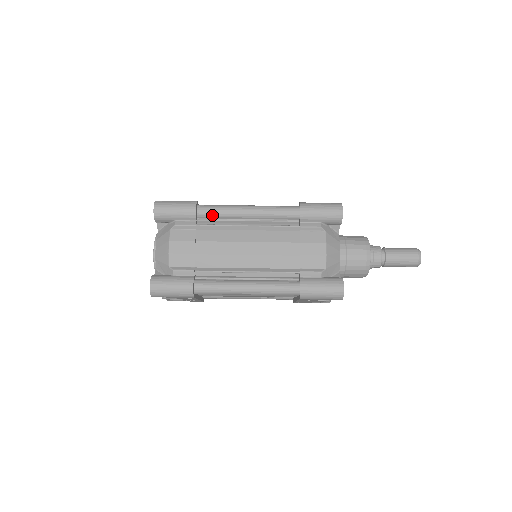
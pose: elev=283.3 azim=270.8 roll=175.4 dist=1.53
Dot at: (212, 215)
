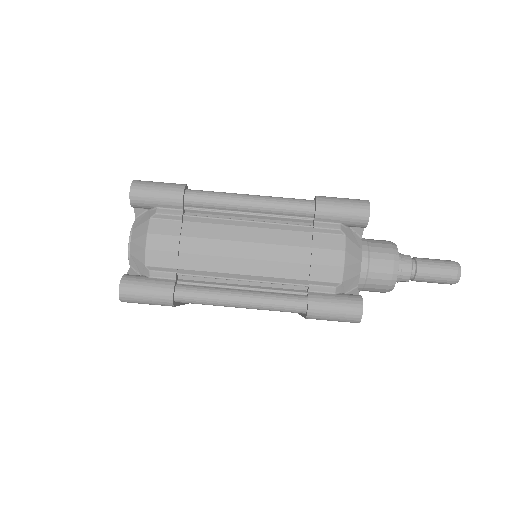
Dot at: (203, 204)
